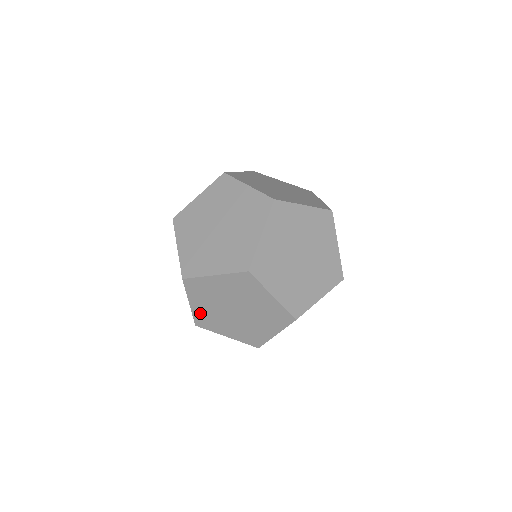
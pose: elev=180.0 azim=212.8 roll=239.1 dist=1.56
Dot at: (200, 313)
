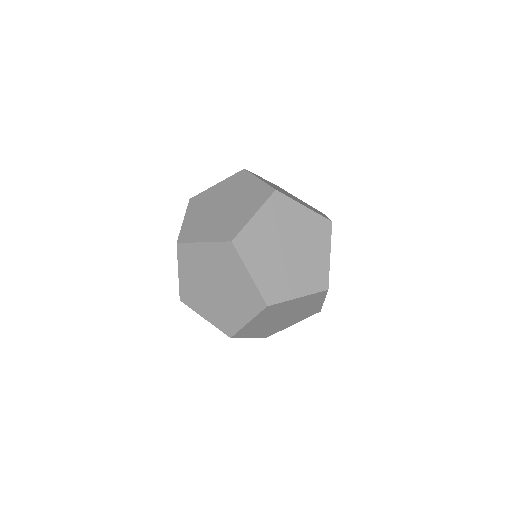
Dot at: occluded
